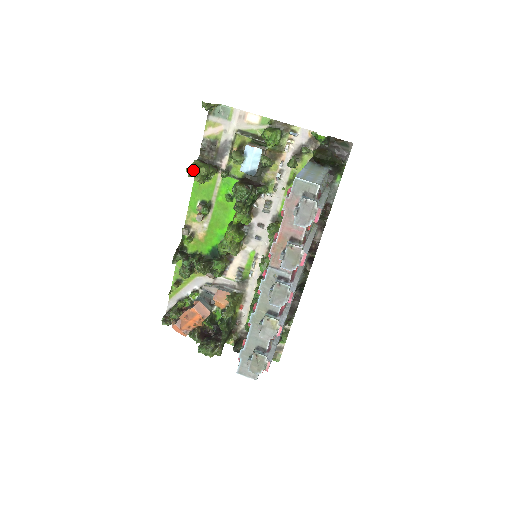
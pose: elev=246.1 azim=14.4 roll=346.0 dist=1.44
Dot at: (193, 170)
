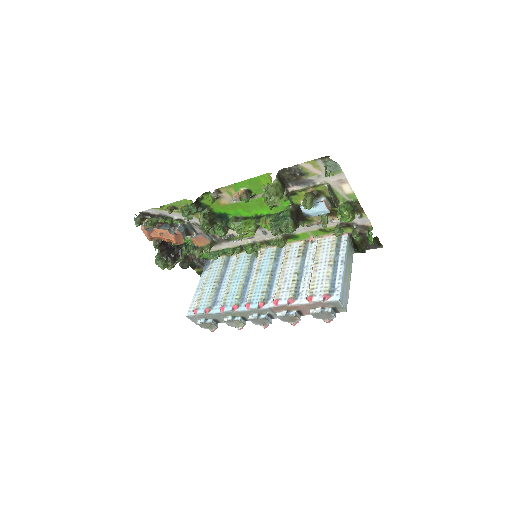
Dot at: (271, 198)
